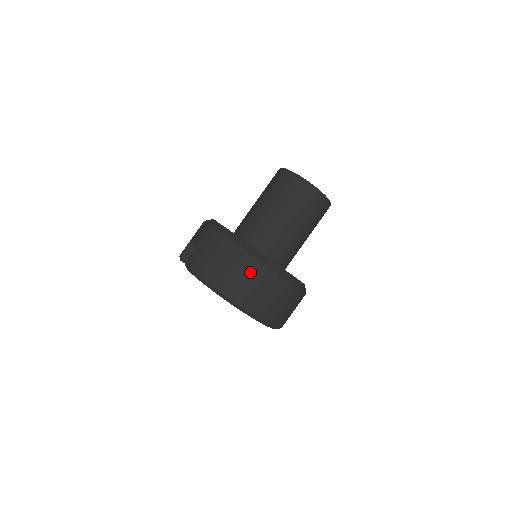
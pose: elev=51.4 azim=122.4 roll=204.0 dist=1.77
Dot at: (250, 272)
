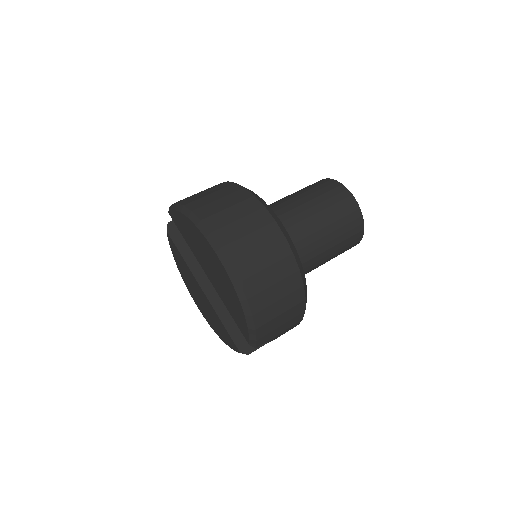
Dot at: (239, 203)
